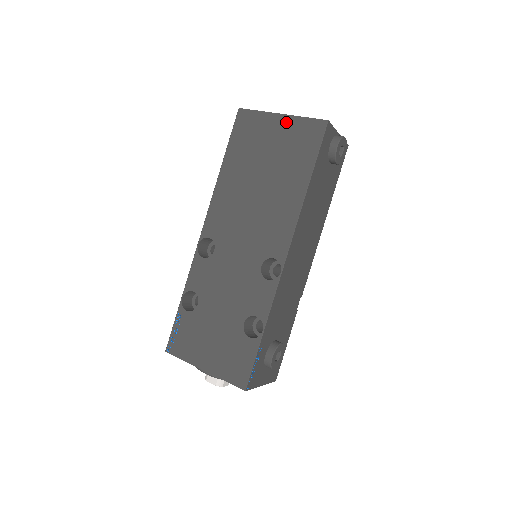
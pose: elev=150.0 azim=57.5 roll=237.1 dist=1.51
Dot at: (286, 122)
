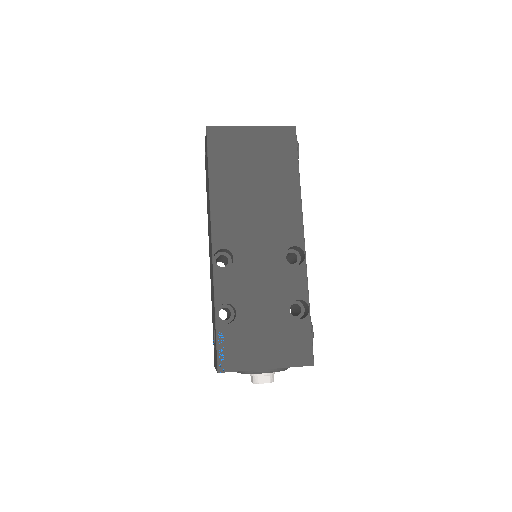
Dot at: (259, 132)
